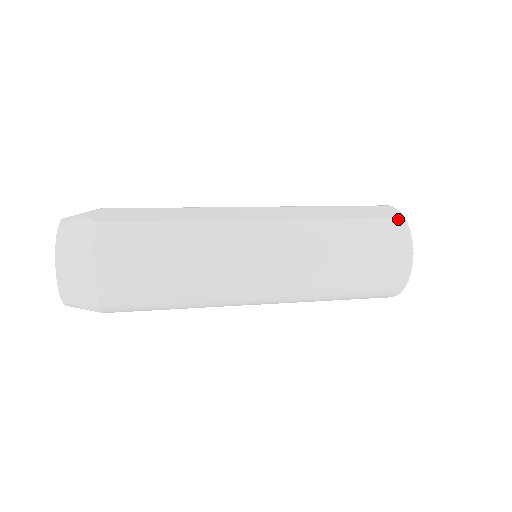
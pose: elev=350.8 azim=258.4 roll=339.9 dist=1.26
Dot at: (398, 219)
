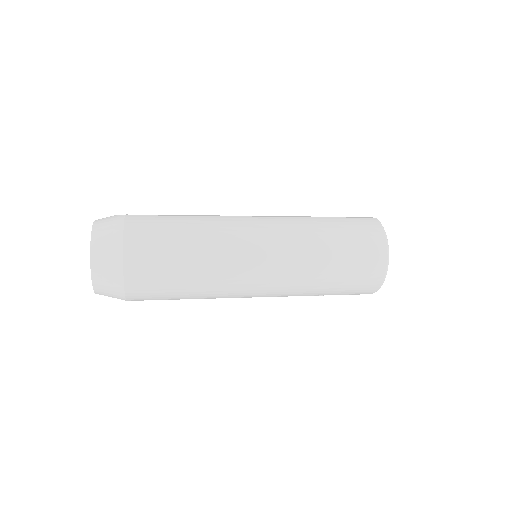
Dot at: (371, 218)
